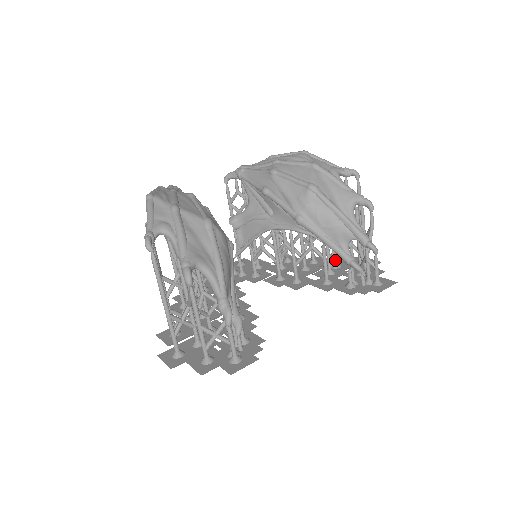
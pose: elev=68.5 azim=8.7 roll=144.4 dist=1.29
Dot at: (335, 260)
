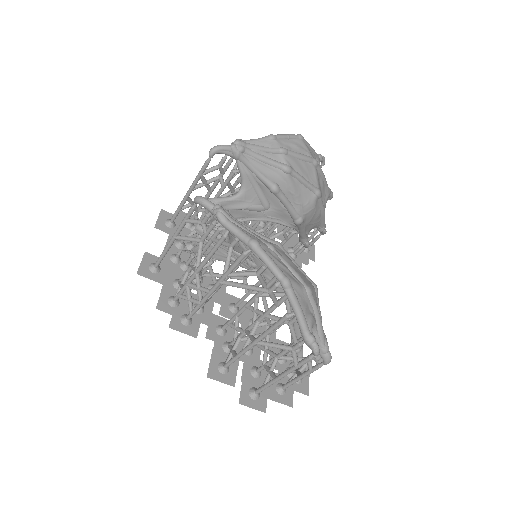
Dot at: occluded
